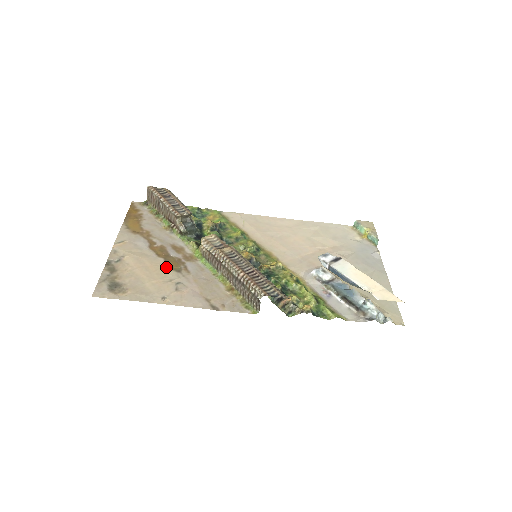
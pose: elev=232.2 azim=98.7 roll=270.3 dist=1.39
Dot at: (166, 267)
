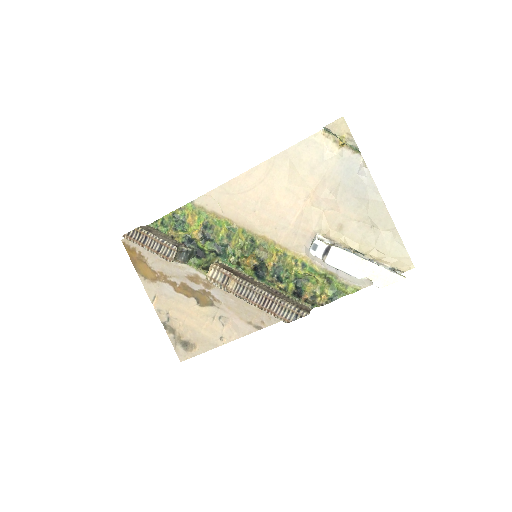
Dot at: (201, 306)
